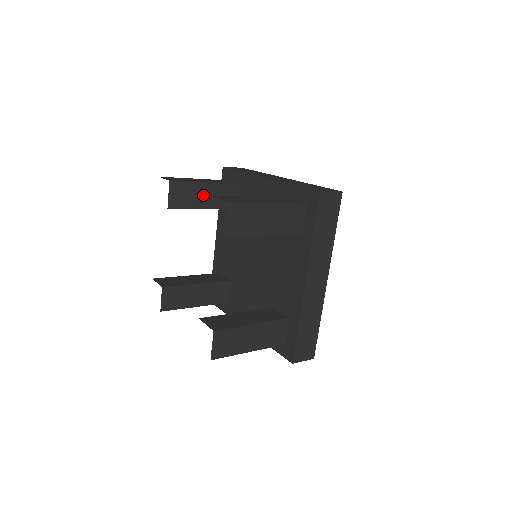
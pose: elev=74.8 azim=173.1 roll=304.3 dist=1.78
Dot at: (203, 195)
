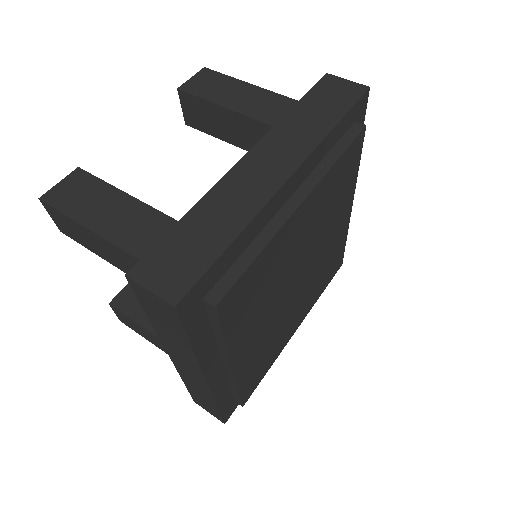
Dot at: occluded
